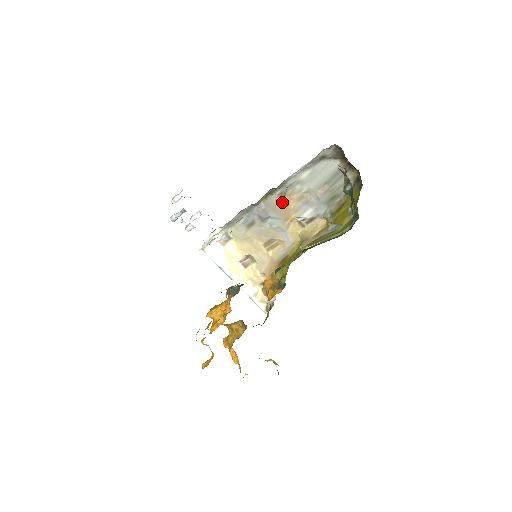
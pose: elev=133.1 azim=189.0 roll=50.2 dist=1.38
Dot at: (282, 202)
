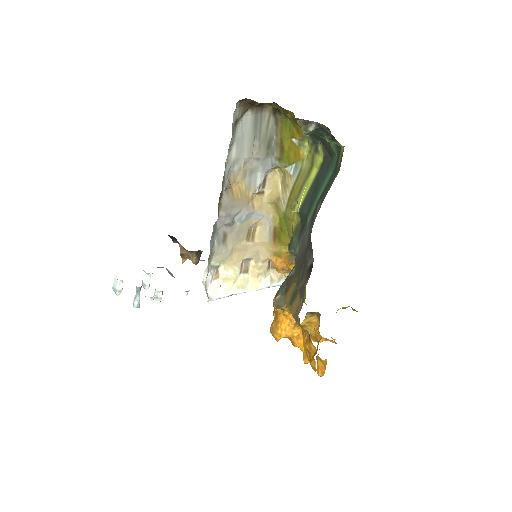
Dot at: (233, 194)
